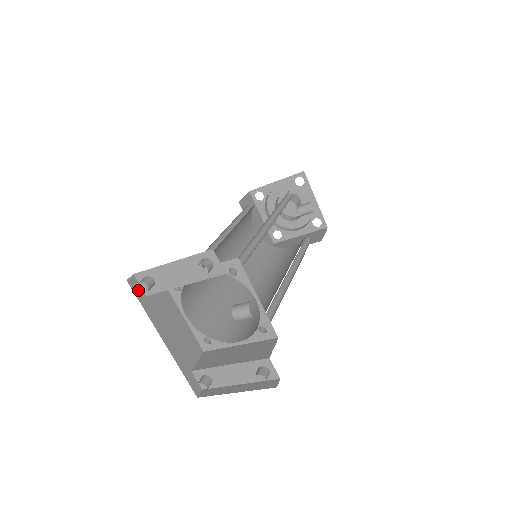
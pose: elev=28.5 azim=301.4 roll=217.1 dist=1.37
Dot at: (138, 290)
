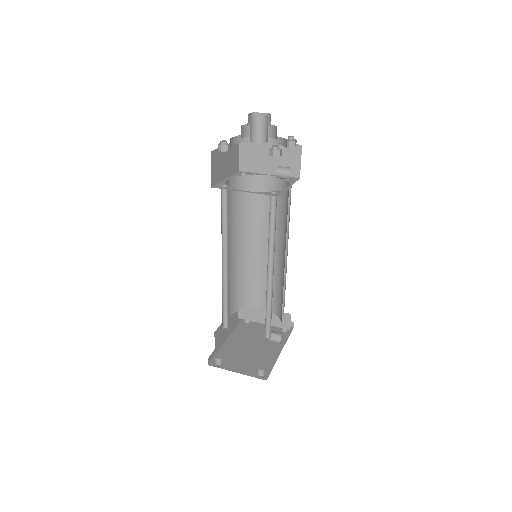
Dot at: (212, 356)
